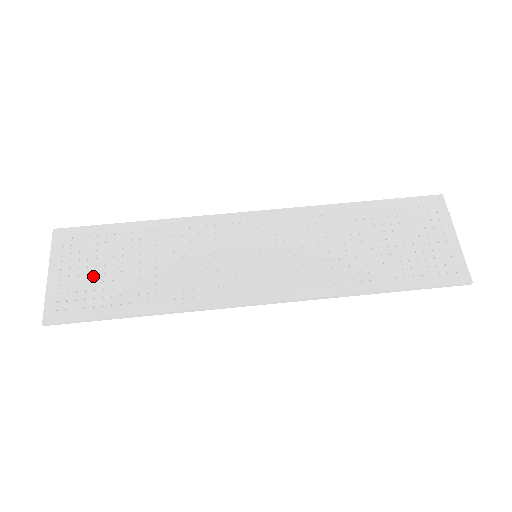
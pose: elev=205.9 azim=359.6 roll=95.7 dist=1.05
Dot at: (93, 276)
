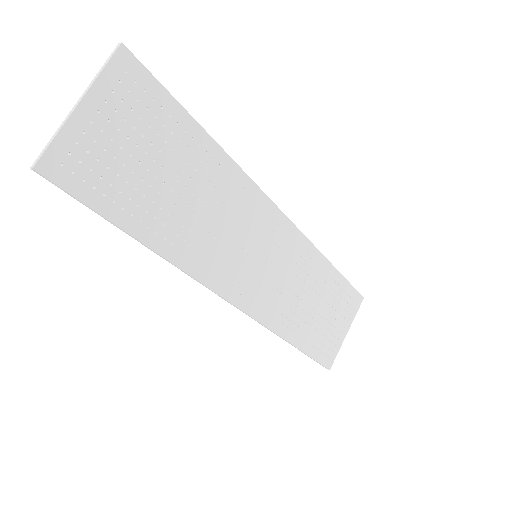
Dot at: (127, 155)
